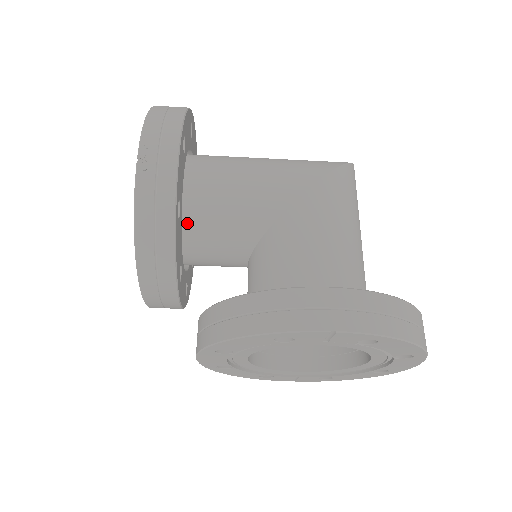
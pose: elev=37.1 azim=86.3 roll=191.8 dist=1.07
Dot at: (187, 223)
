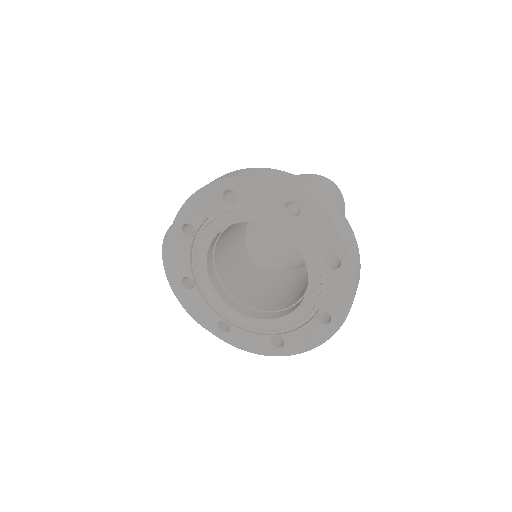
Dot at: occluded
